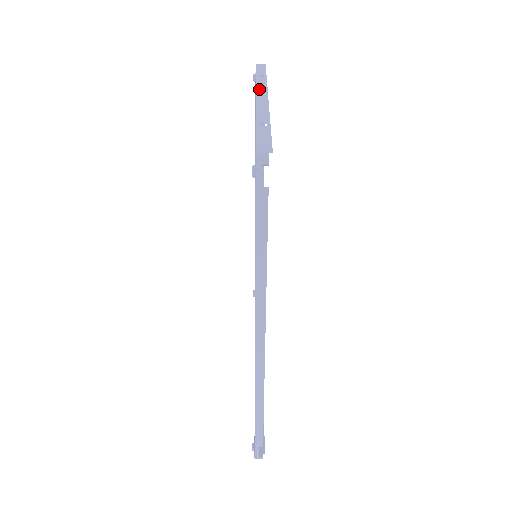
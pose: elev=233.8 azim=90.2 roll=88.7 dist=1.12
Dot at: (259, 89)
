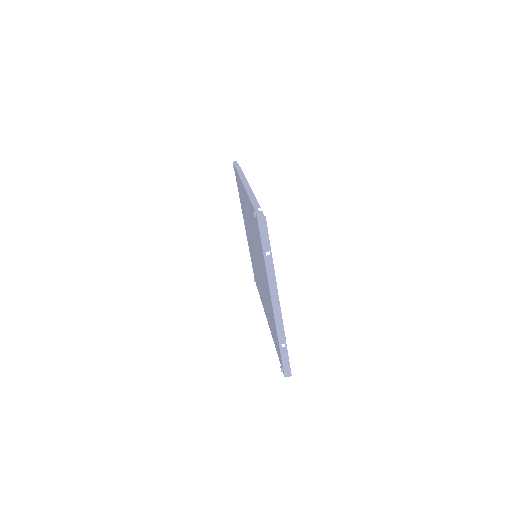
Dot at: occluded
